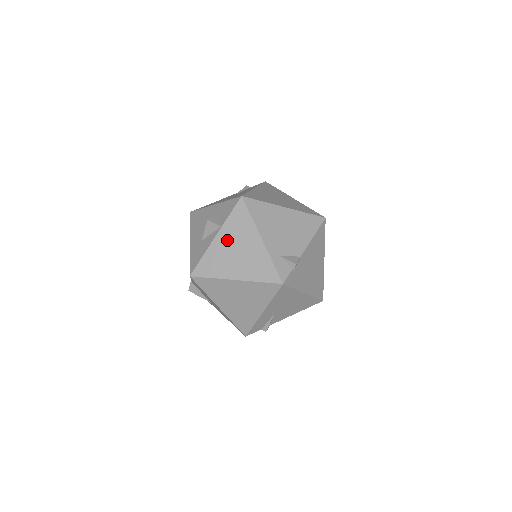
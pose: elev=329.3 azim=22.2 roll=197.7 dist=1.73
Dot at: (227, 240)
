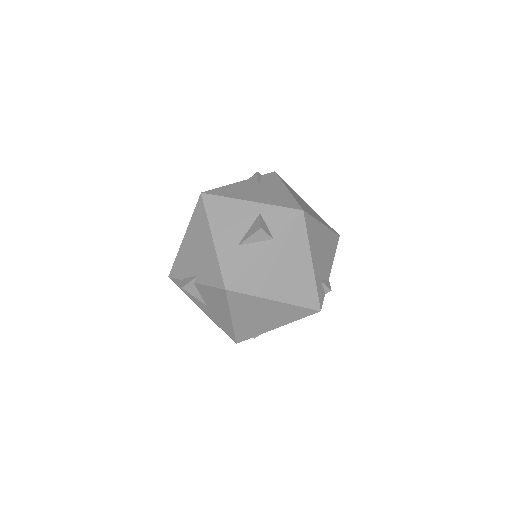
Dot at: (277, 256)
